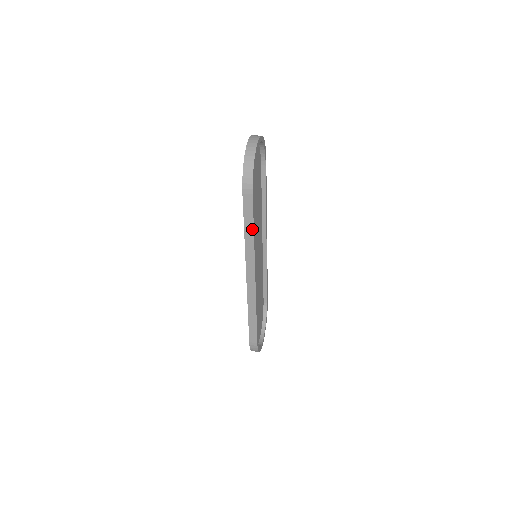
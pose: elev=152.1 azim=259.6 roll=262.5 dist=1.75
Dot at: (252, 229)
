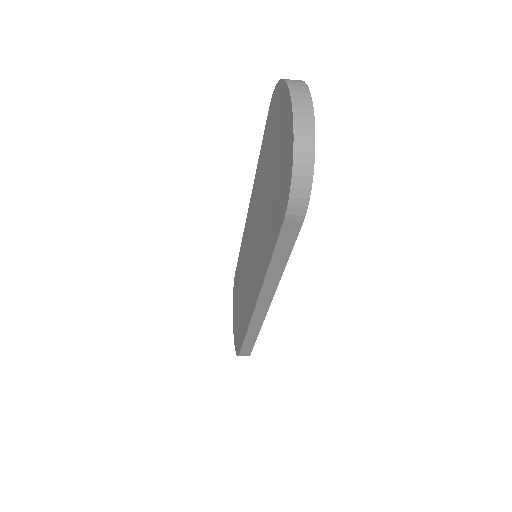
Dot at: (284, 262)
